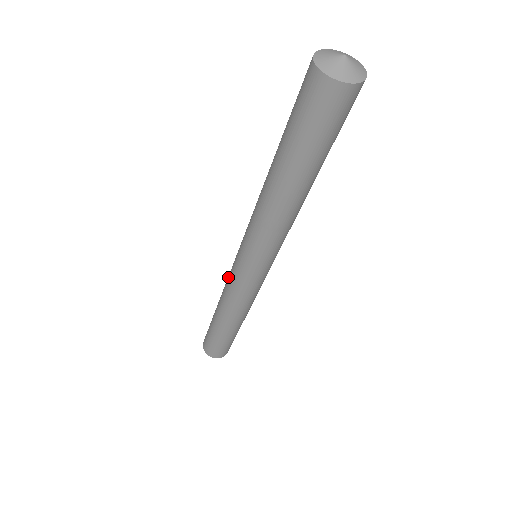
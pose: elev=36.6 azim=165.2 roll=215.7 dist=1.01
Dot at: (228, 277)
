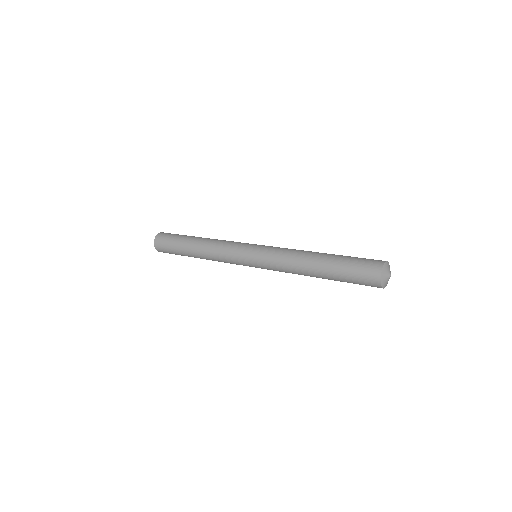
Dot at: (228, 261)
